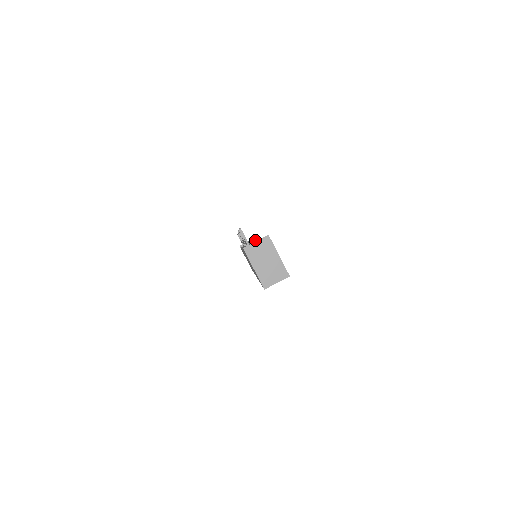
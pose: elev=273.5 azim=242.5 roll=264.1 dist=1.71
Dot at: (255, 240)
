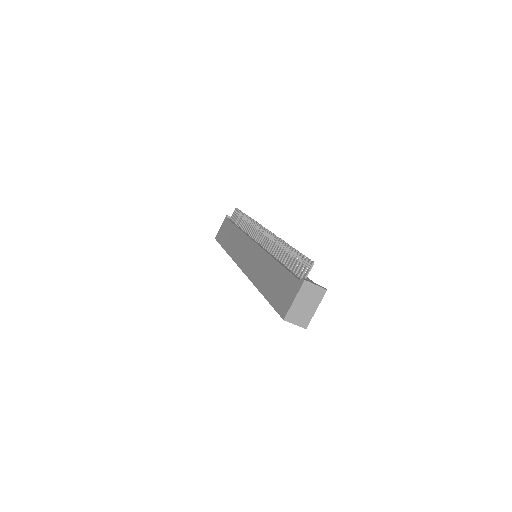
Dot at: occluded
